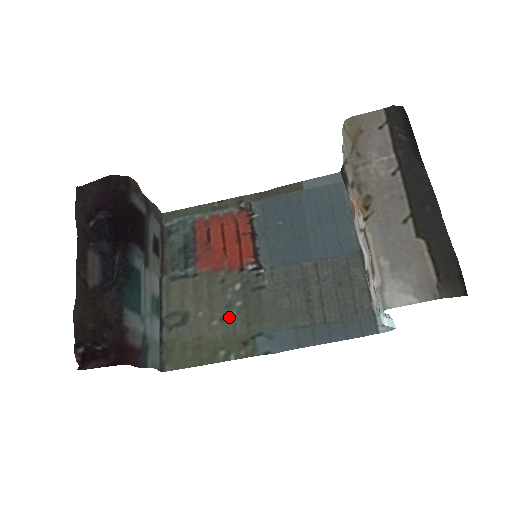
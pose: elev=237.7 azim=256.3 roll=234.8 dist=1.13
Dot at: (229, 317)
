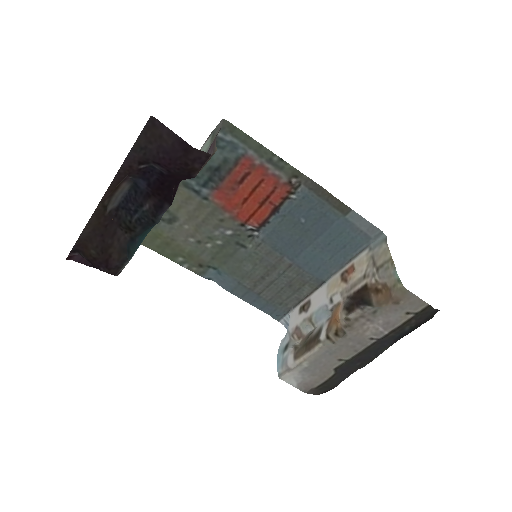
Dot at: (205, 244)
